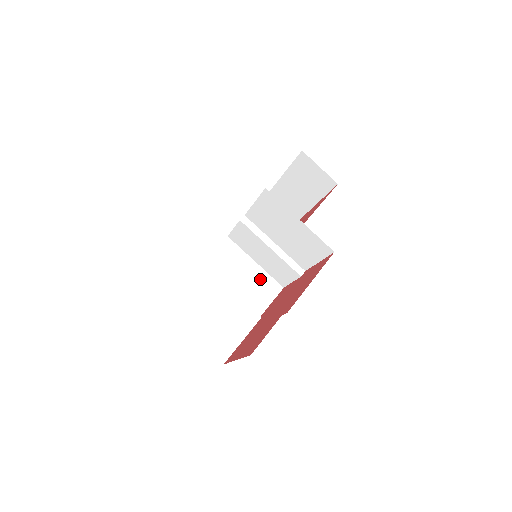
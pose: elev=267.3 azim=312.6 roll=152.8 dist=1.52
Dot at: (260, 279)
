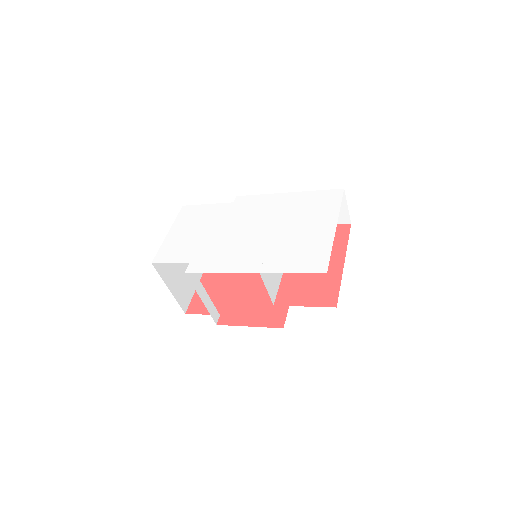
Dot at: occluded
